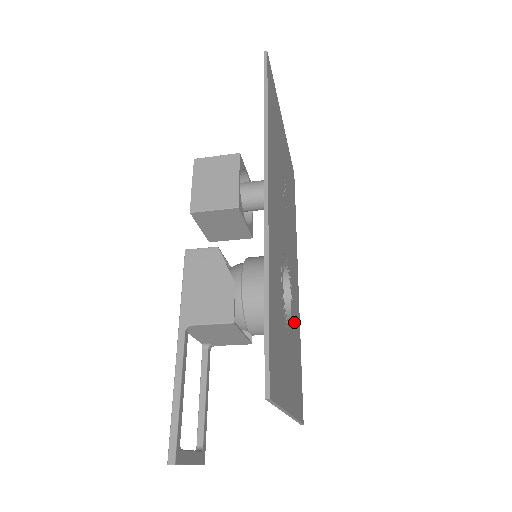
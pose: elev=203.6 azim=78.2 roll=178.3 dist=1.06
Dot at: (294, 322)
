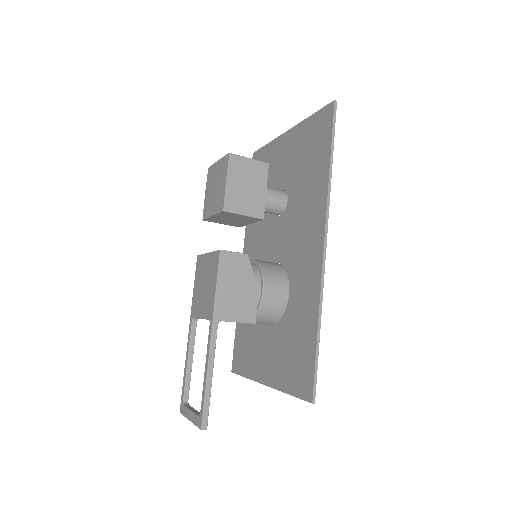
Dot at: occluded
